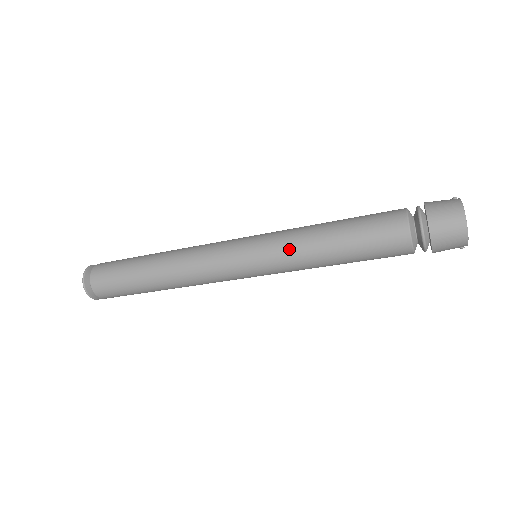
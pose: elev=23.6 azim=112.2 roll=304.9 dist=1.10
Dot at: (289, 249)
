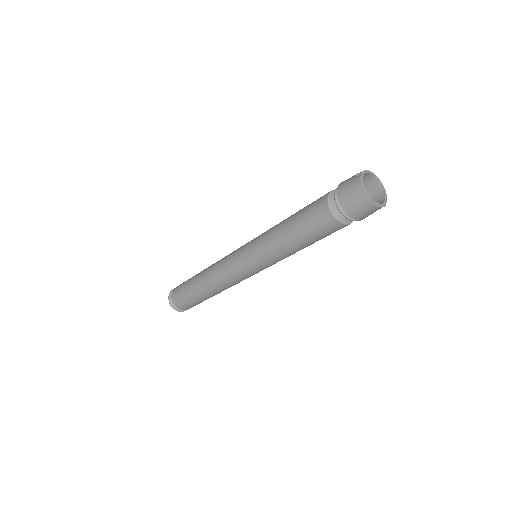
Dot at: (268, 252)
